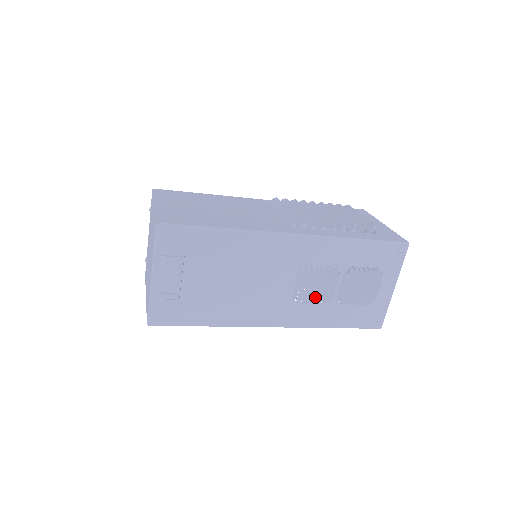
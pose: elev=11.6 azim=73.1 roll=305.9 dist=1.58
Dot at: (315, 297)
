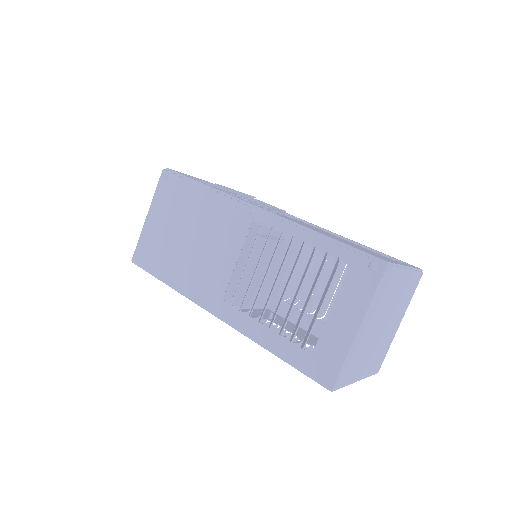
Dot at: occluded
